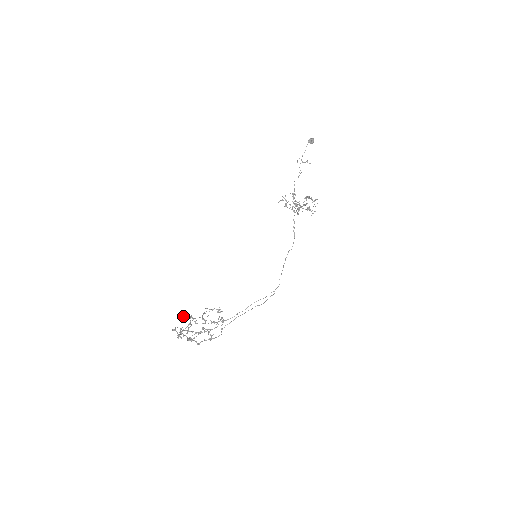
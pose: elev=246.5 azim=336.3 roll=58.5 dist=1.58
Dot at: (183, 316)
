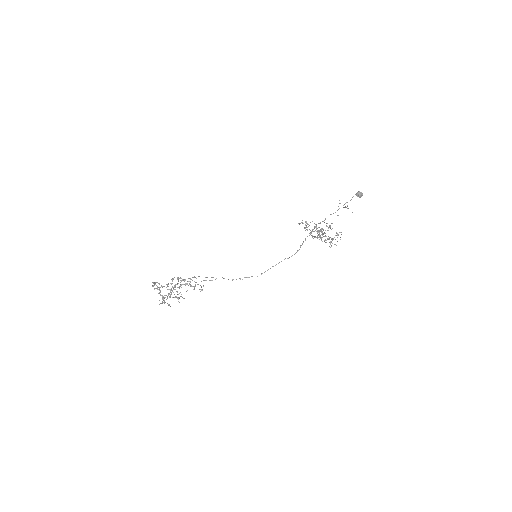
Dot at: (176, 291)
